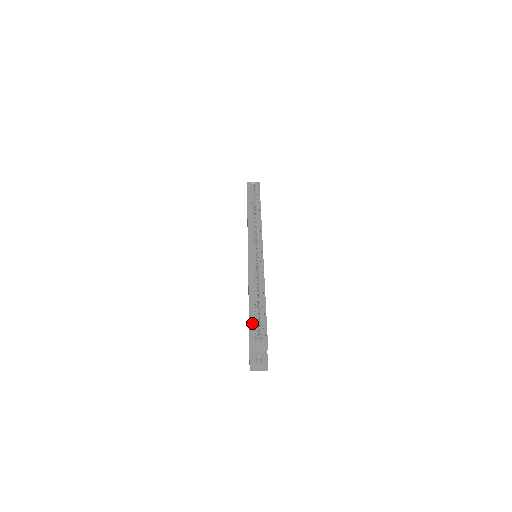
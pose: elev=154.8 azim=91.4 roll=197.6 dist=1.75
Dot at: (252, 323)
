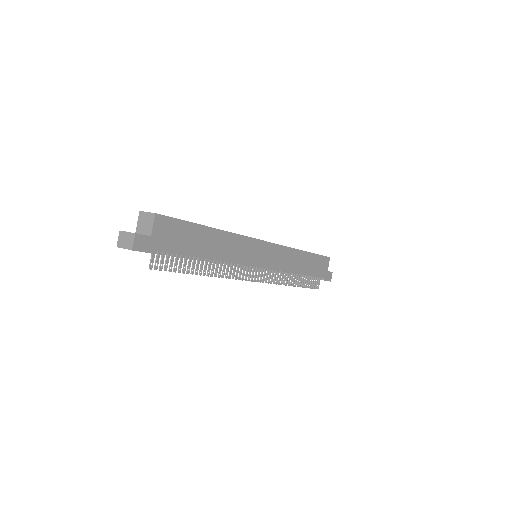
Dot at: occluded
